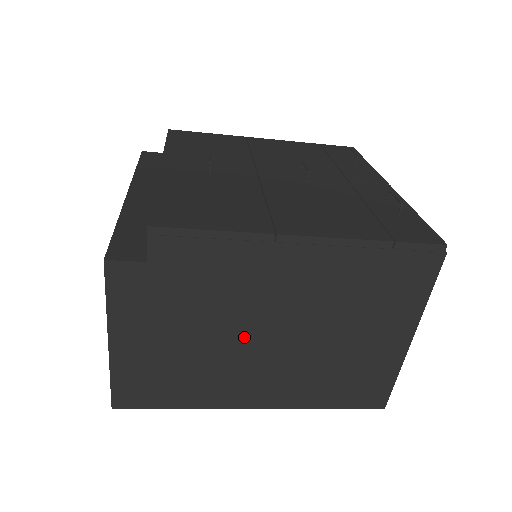
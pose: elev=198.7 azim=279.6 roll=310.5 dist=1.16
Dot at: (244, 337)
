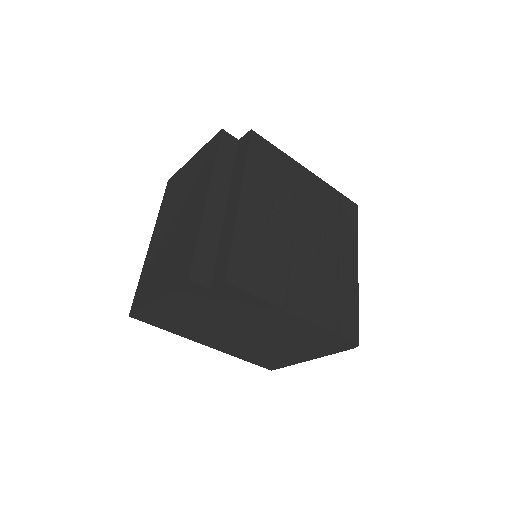
Dot at: (230, 327)
